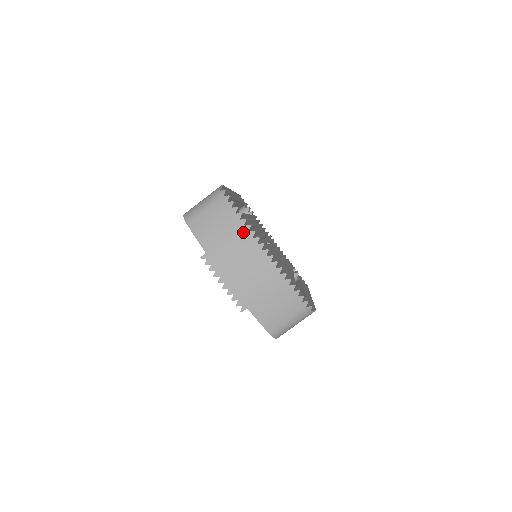
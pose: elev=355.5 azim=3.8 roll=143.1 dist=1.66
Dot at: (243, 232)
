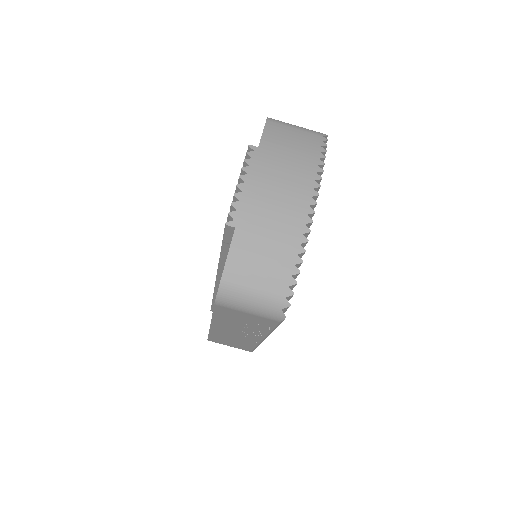
Dot at: (311, 168)
